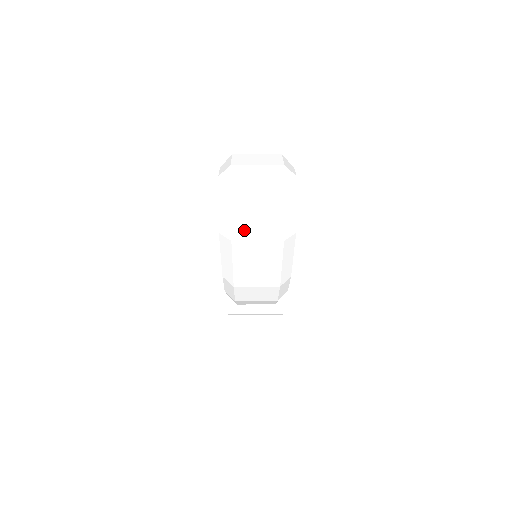
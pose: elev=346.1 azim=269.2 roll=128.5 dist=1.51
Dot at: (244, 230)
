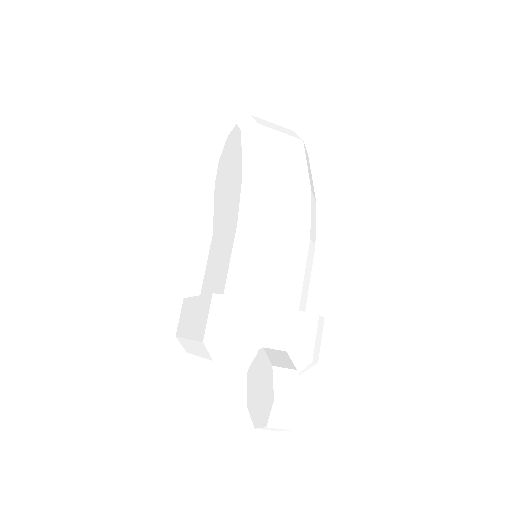
Dot at: (267, 125)
